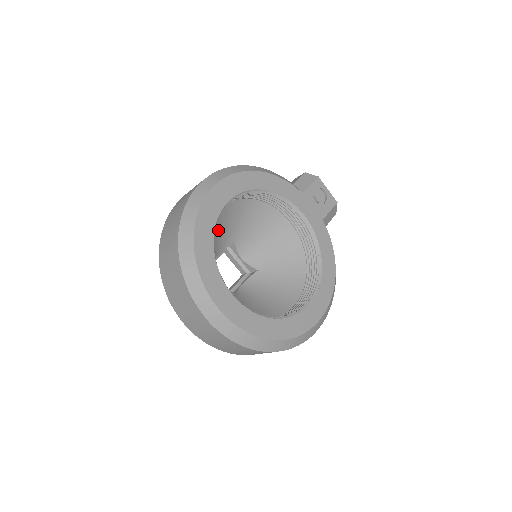
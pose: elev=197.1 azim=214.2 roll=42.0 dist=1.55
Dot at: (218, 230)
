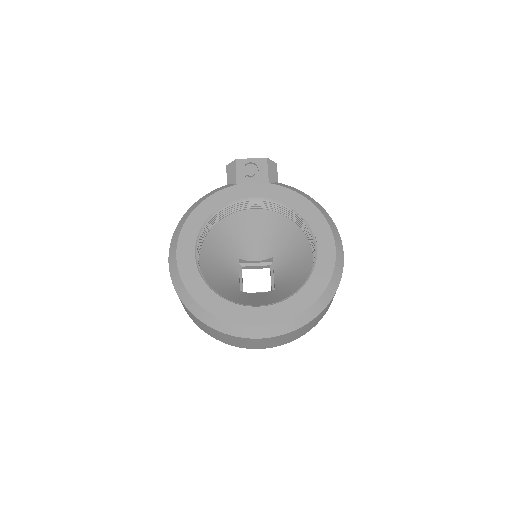
Dot at: (217, 268)
